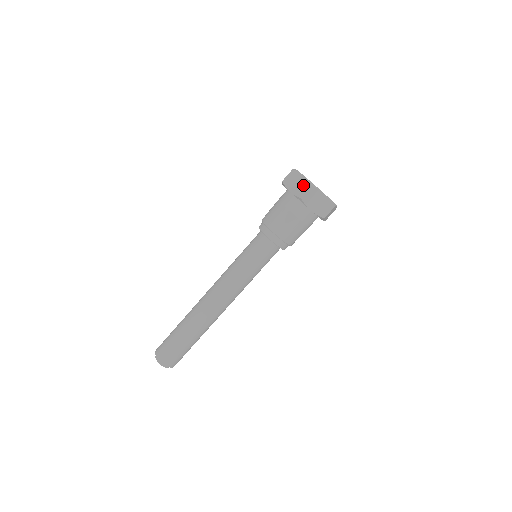
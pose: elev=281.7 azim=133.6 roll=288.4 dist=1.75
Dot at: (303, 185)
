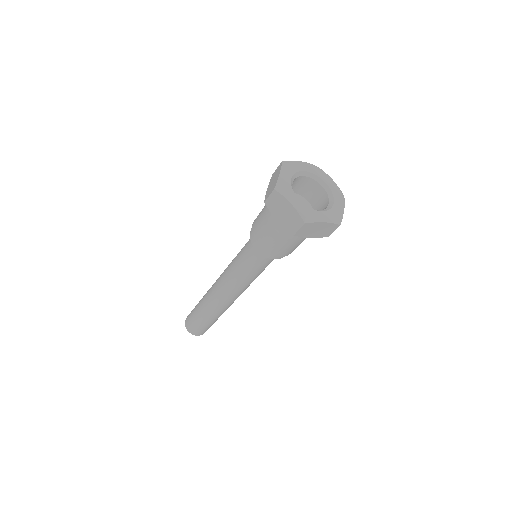
Dot at: (293, 218)
